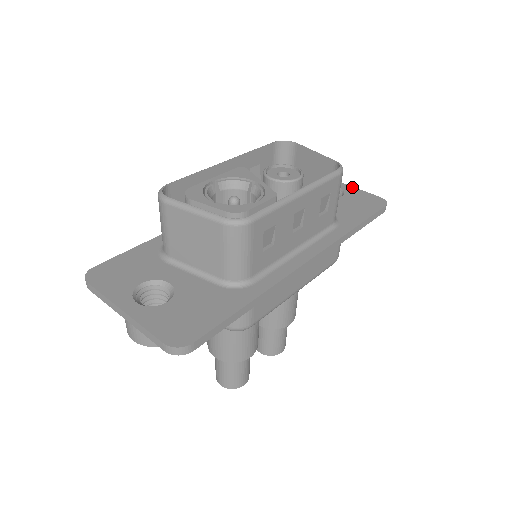
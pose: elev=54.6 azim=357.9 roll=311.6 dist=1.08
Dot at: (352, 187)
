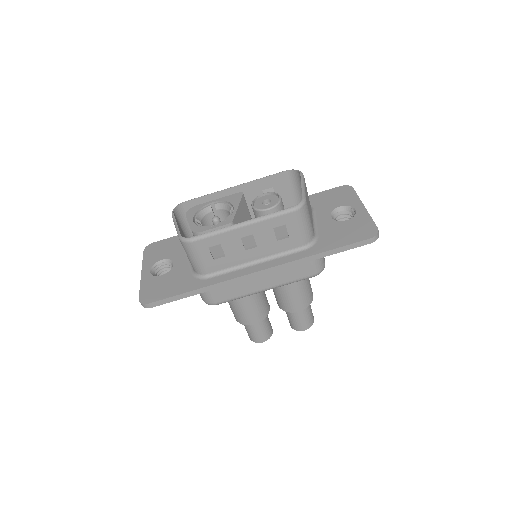
Dot at: (366, 212)
